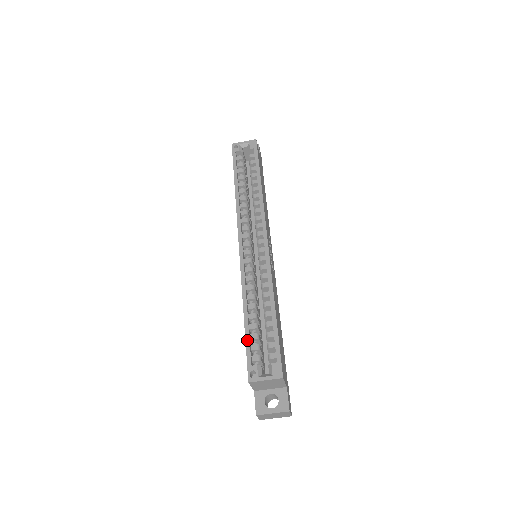
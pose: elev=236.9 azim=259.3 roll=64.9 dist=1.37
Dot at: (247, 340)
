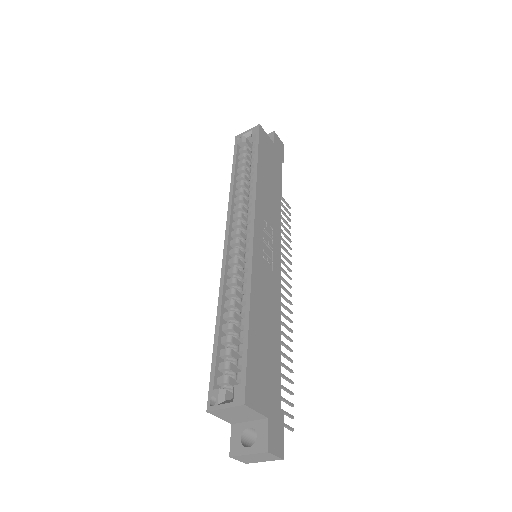
Dot at: (214, 357)
